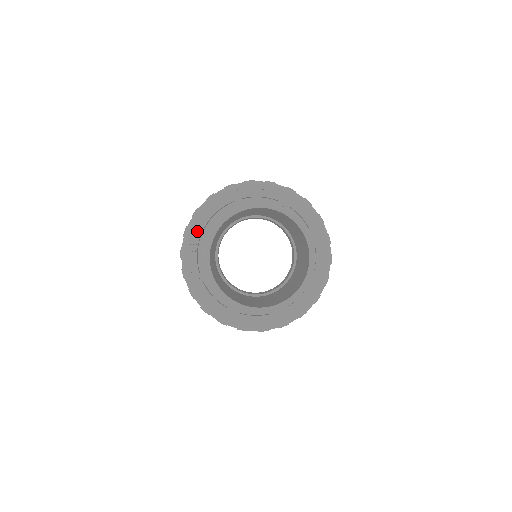
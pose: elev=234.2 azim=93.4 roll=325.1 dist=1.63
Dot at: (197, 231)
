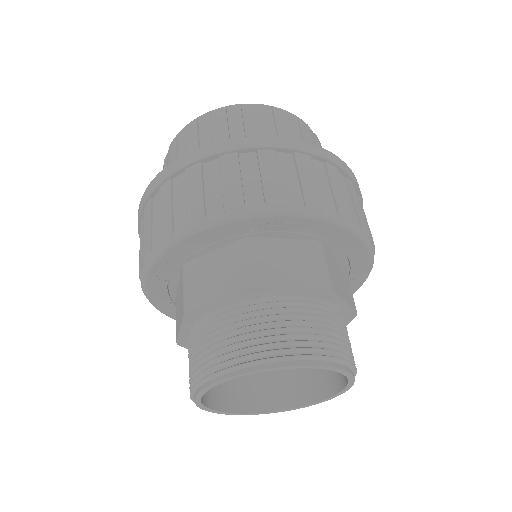
Dot at: (169, 264)
